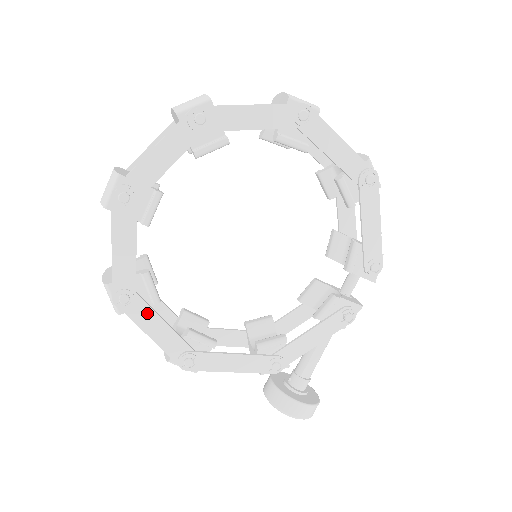
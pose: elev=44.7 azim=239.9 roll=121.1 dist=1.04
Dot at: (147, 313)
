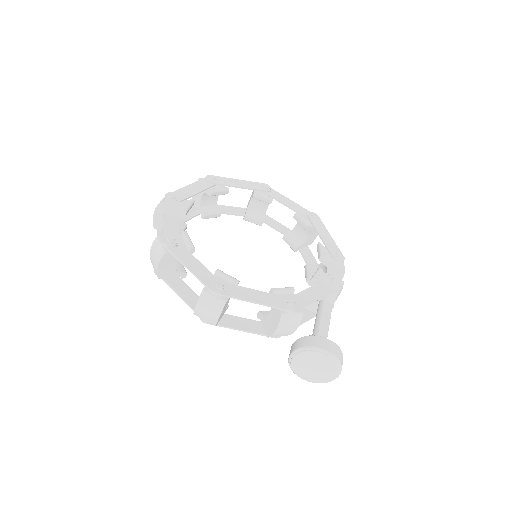
Dot at: (186, 254)
